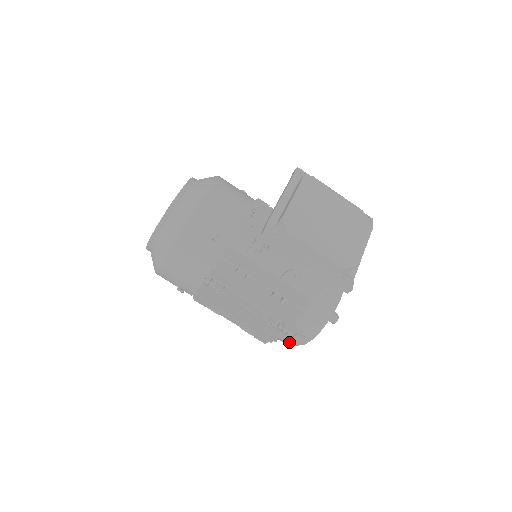
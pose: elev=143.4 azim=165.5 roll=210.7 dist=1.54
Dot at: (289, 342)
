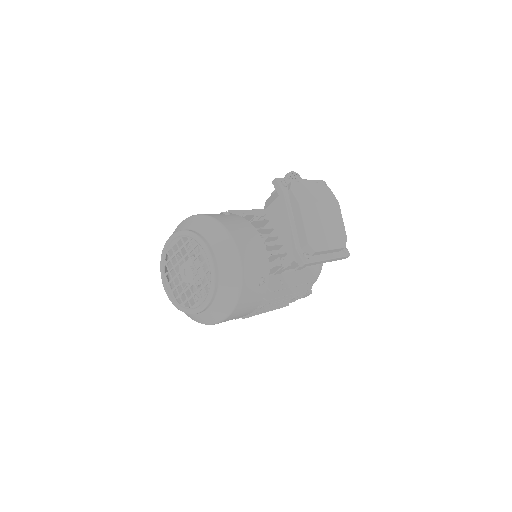
Dot at: occluded
